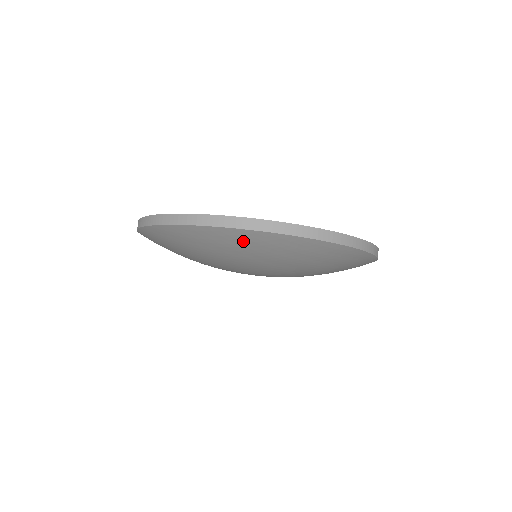
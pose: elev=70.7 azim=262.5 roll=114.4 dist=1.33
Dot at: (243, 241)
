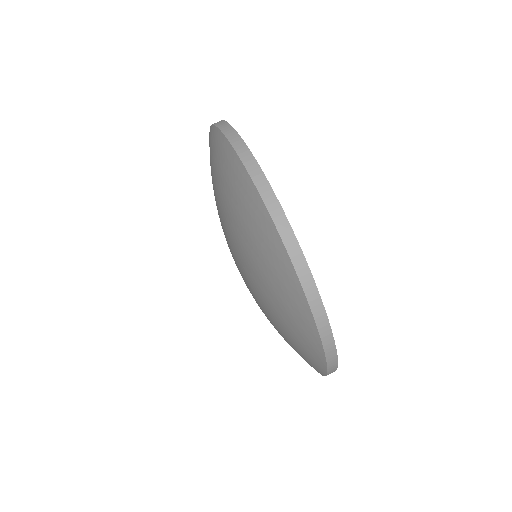
Dot at: (256, 219)
